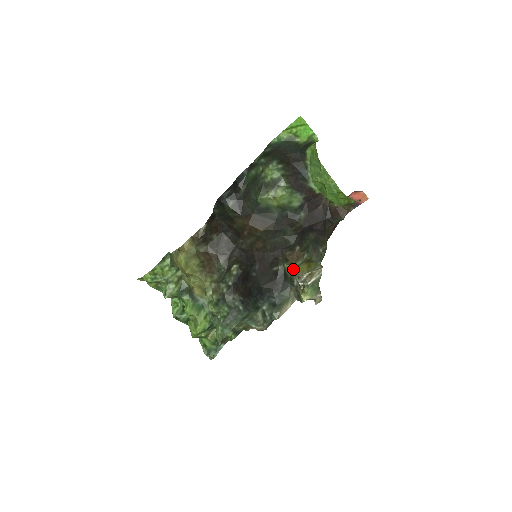
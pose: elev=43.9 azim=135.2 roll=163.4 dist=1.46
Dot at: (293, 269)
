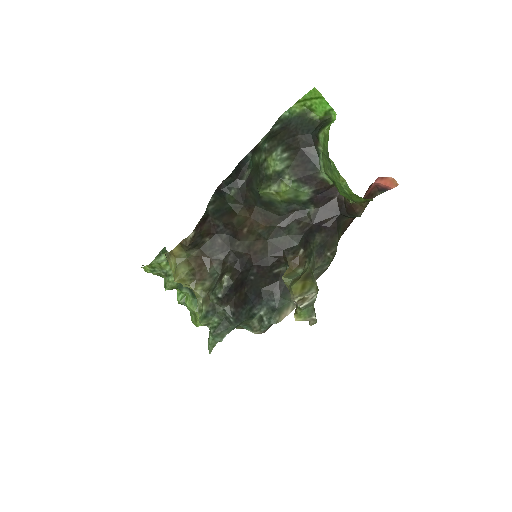
Dot at: (288, 284)
